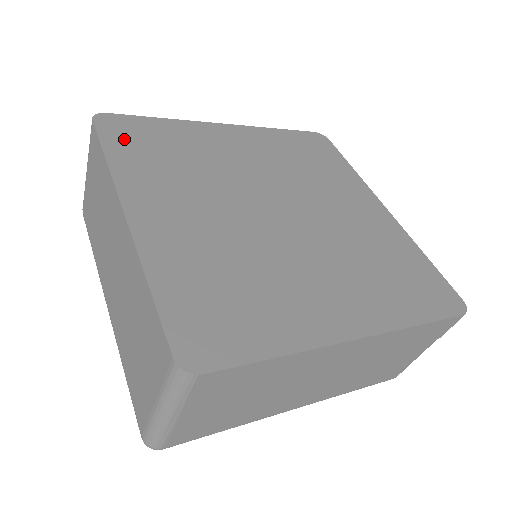
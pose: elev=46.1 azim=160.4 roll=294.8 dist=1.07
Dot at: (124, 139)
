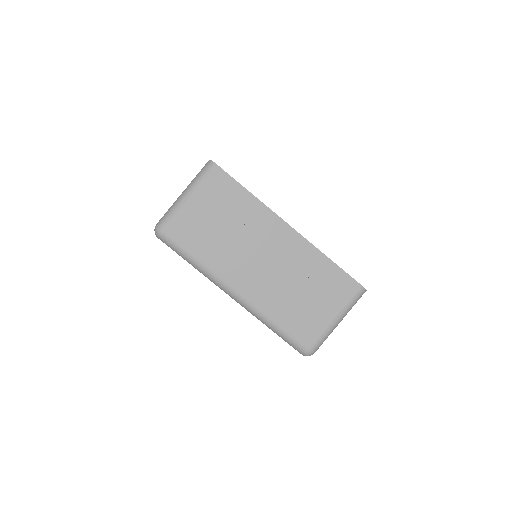
Dot at: occluded
